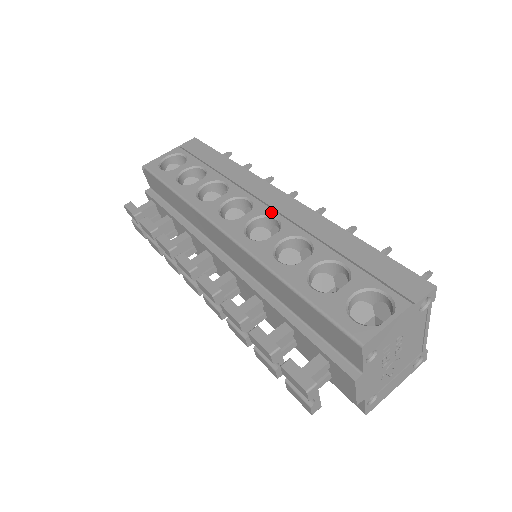
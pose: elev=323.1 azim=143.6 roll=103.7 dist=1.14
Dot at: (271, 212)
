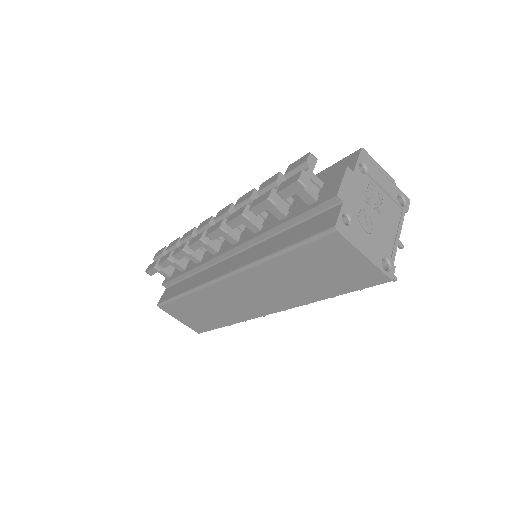
Dot at: occluded
